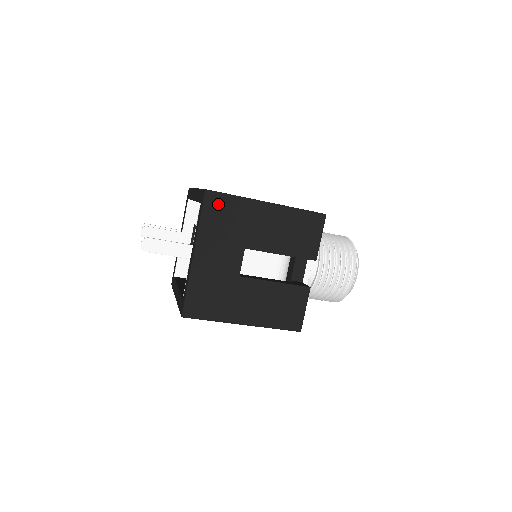
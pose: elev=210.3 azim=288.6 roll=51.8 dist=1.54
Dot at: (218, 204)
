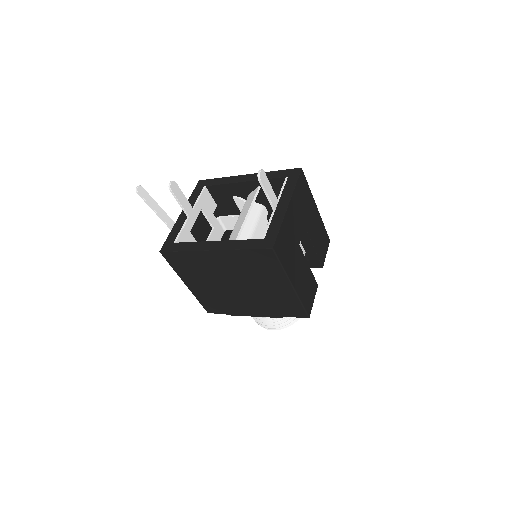
Dot at: (303, 183)
